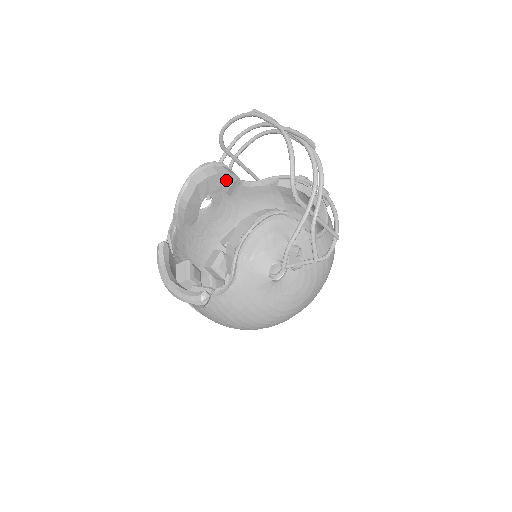
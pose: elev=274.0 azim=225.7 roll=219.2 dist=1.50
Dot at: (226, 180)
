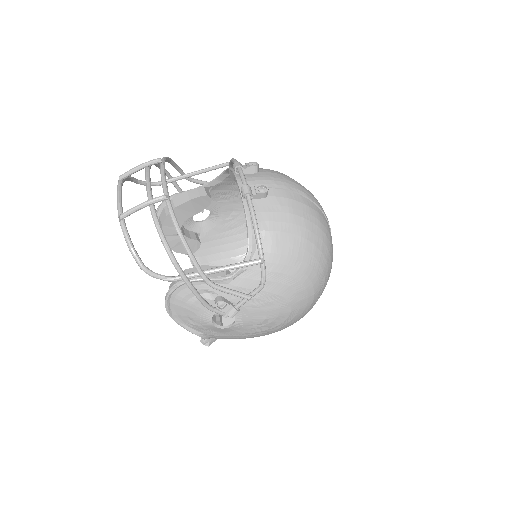
Dot at: (182, 211)
